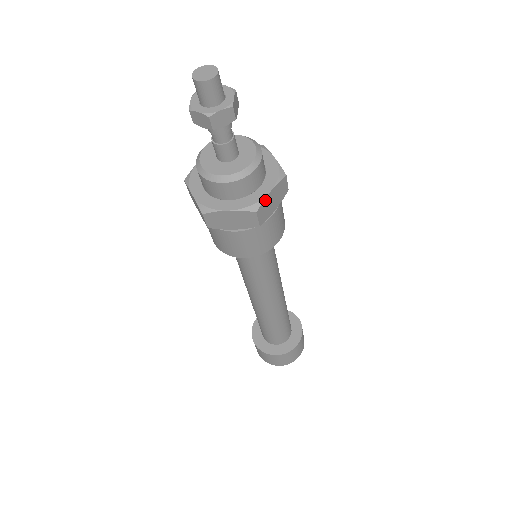
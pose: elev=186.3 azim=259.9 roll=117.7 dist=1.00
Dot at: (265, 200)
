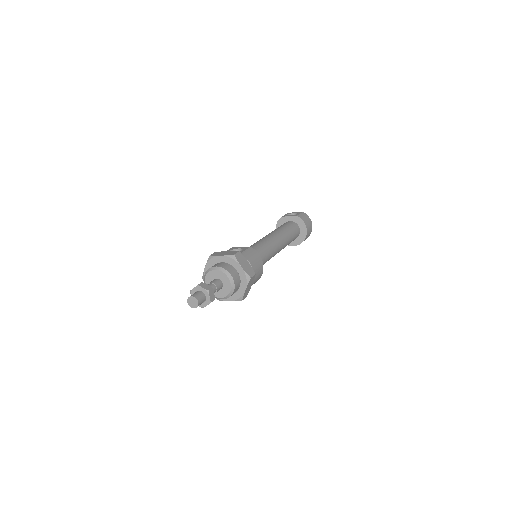
Dot at: (244, 294)
